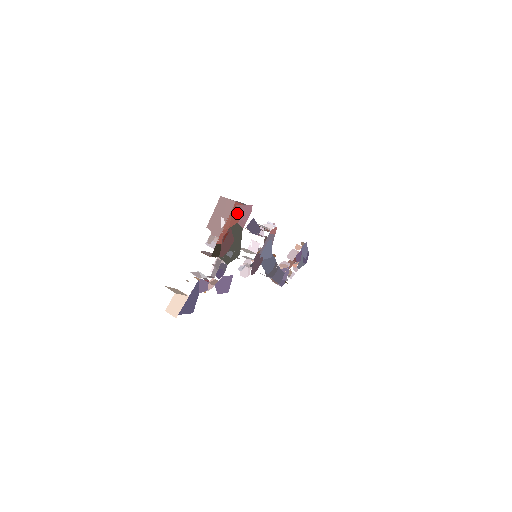
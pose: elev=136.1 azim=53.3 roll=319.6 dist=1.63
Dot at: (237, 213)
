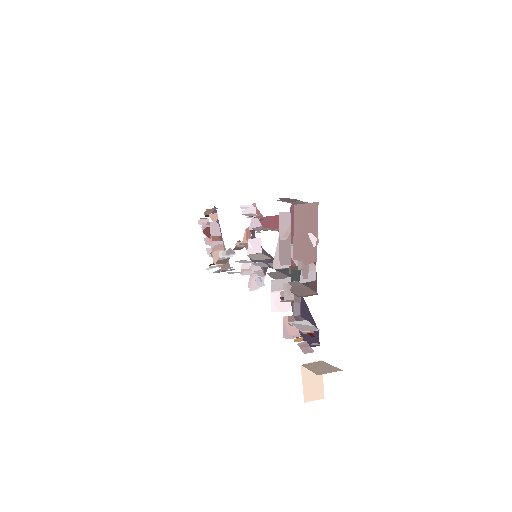
Dot at: occluded
